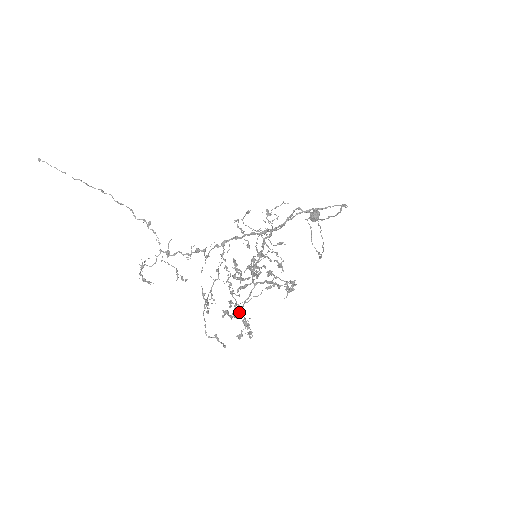
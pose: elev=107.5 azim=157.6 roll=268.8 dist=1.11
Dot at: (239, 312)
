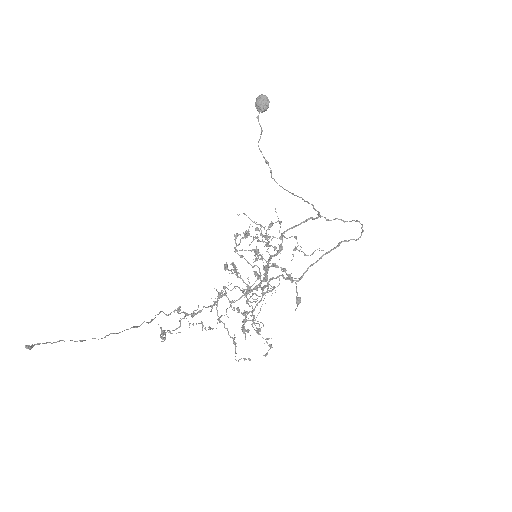
Dot at: occluded
